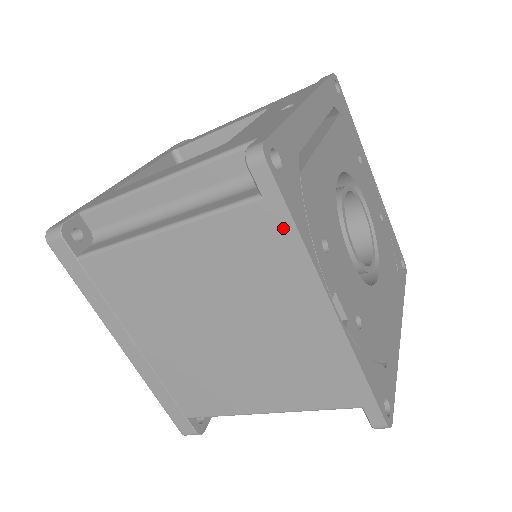
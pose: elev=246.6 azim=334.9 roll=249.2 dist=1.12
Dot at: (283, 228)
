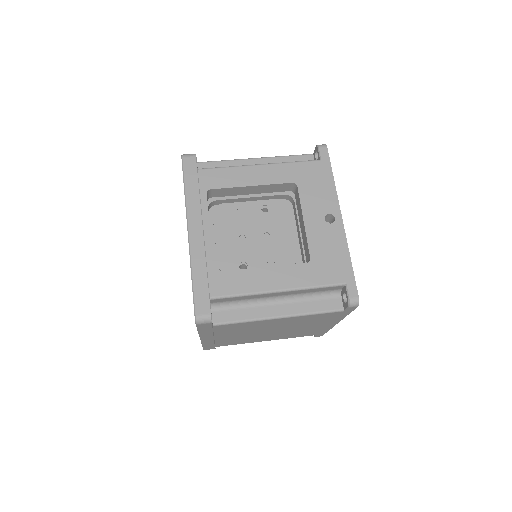
Dot at: (343, 315)
